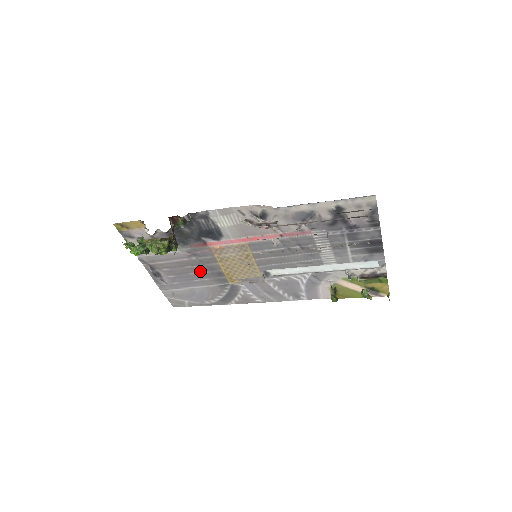
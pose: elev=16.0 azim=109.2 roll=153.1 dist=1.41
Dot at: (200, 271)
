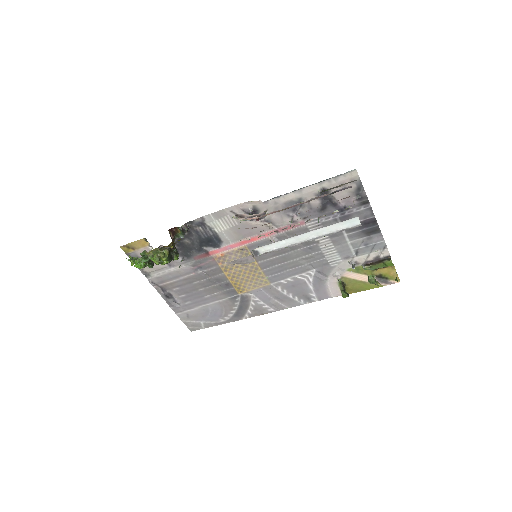
Dot at: (208, 285)
